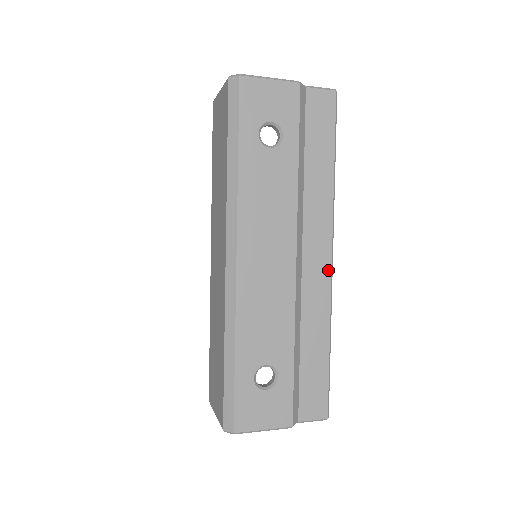
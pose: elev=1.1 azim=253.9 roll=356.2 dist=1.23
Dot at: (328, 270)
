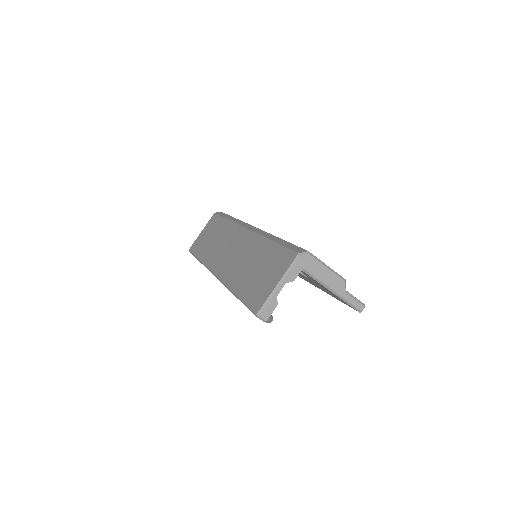
Dot at: occluded
